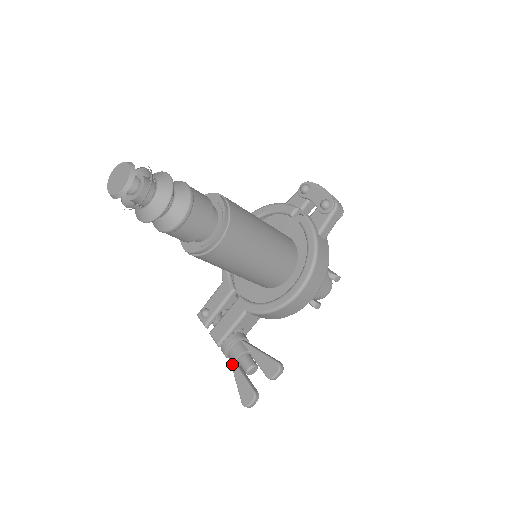
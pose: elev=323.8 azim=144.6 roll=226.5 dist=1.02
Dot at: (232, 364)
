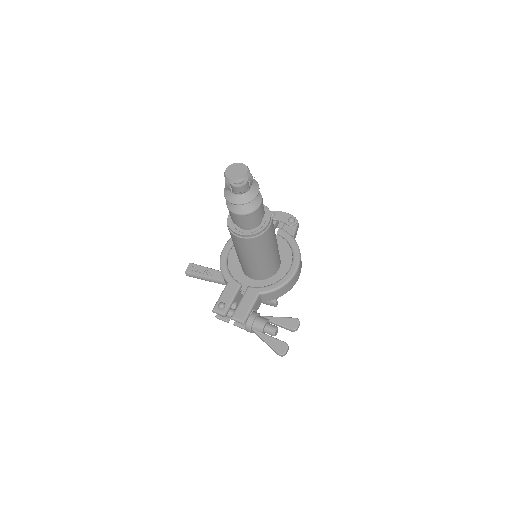
Dot at: (258, 333)
